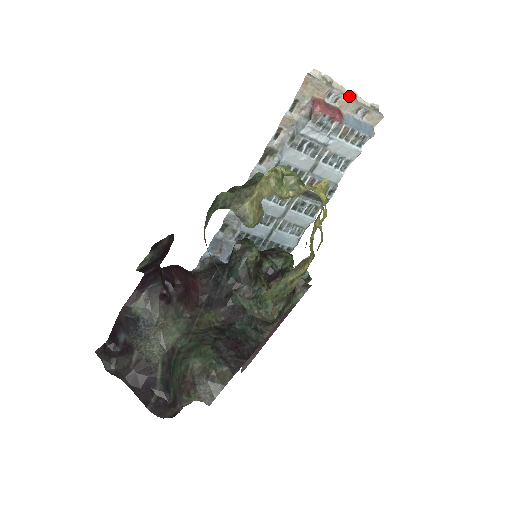
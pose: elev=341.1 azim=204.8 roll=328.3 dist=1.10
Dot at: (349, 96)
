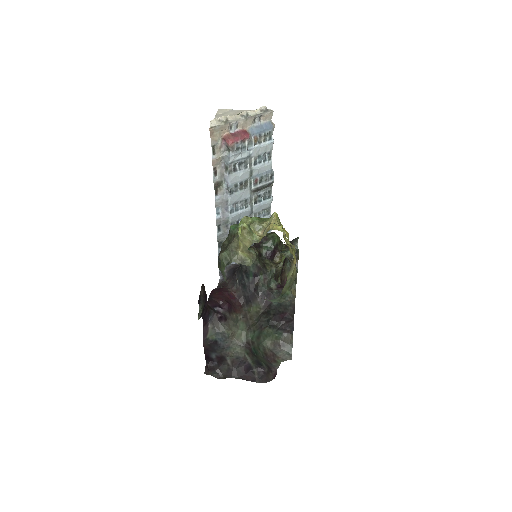
Dot at: (243, 118)
